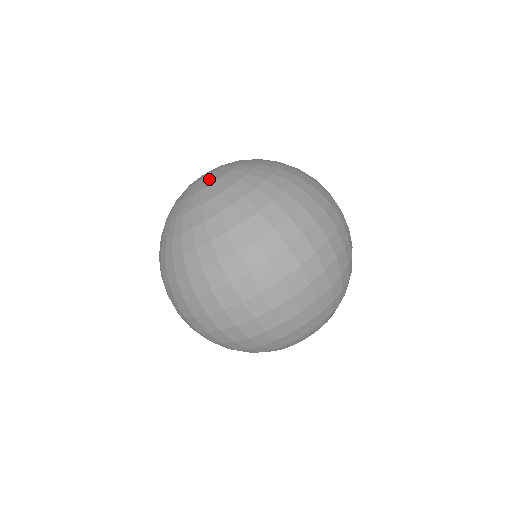
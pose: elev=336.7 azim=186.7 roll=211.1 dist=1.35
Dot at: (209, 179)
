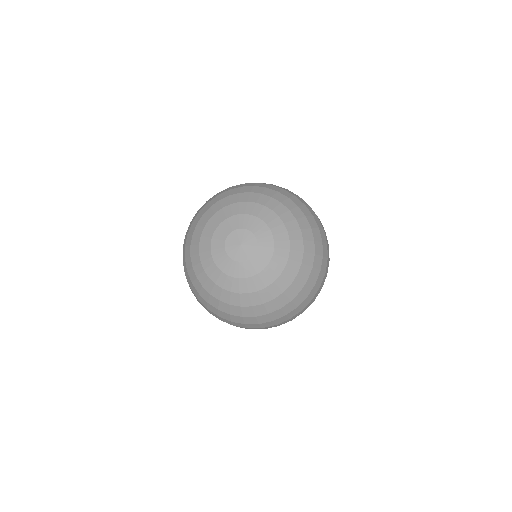
Dot at: (259, 260)
